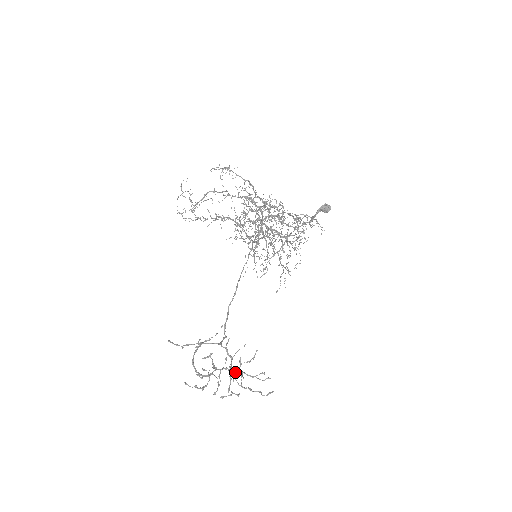
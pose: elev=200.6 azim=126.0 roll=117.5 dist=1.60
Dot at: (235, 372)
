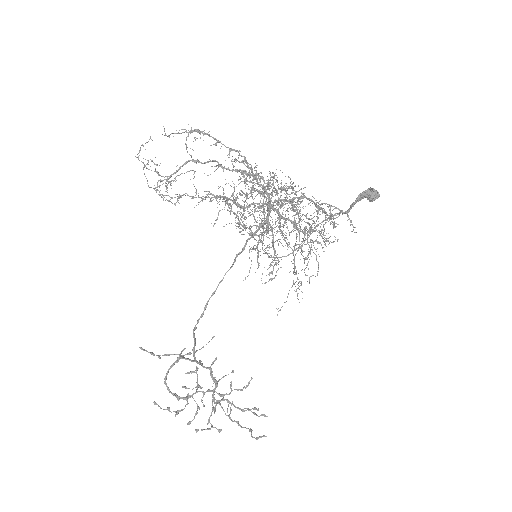
Dot at: (219, 401)
